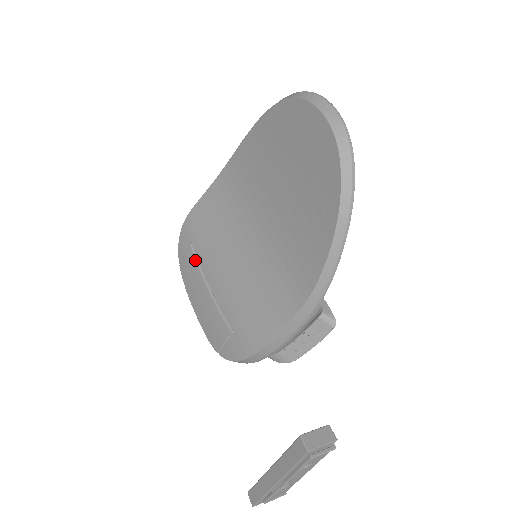
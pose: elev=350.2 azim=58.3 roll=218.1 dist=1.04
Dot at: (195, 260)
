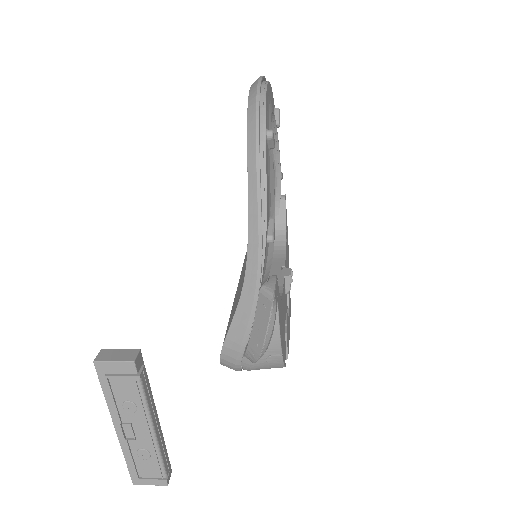
Dot at: occluded
